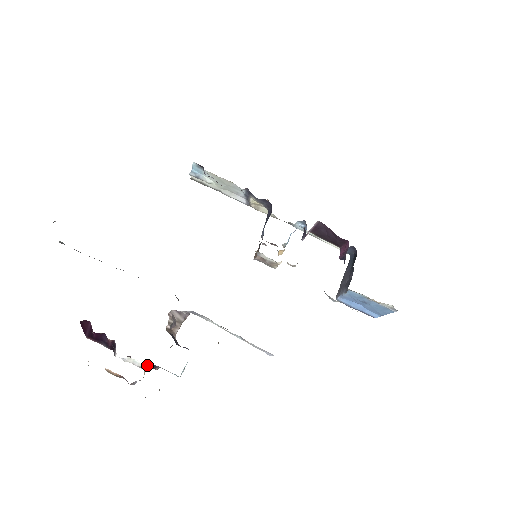
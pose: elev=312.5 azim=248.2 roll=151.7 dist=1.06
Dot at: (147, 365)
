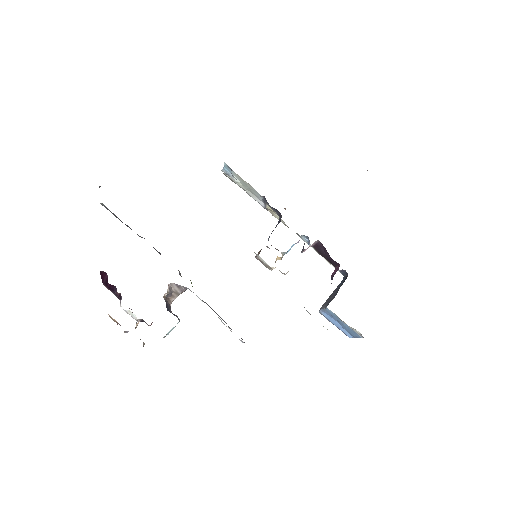
Dot at: occluded
